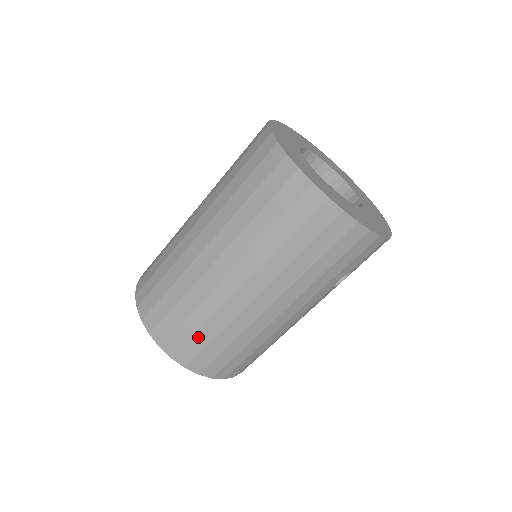
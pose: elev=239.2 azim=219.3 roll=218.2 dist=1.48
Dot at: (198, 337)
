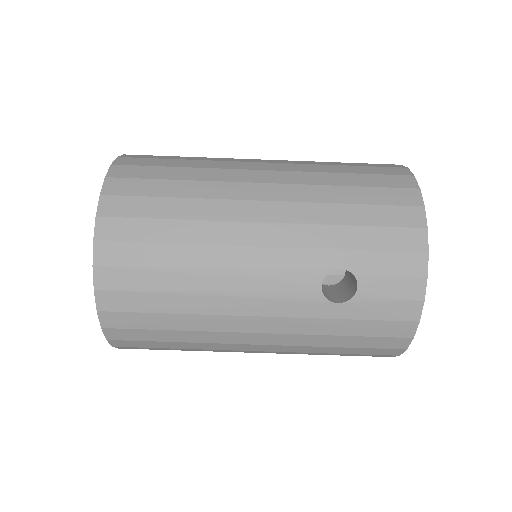
Dot at: (164, 170)
